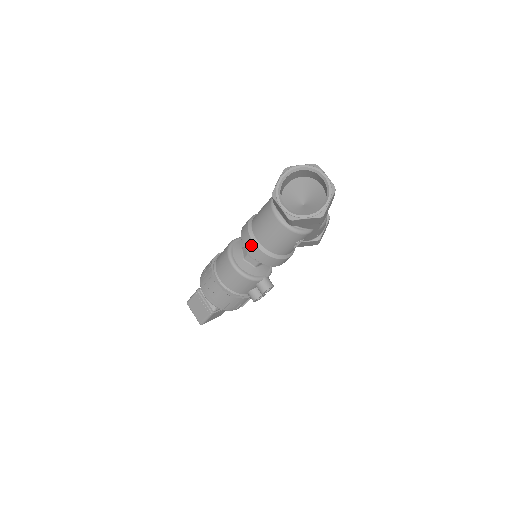
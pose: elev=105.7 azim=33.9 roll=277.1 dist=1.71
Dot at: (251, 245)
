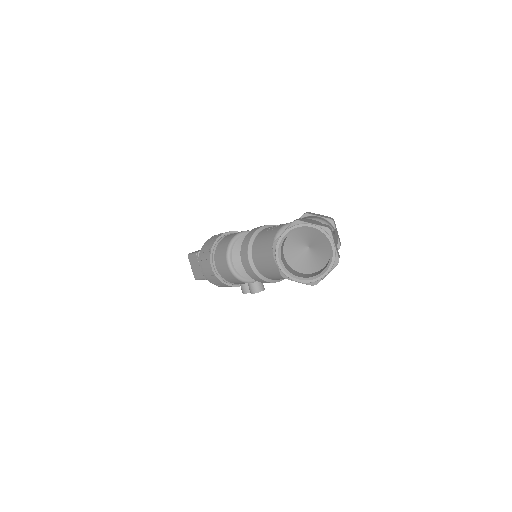
Dot at: (247, 263)
